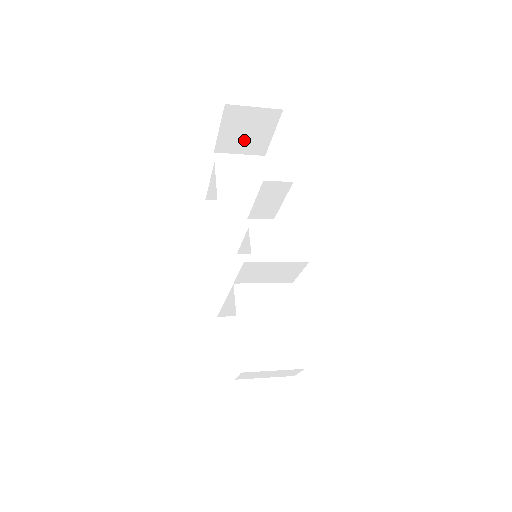
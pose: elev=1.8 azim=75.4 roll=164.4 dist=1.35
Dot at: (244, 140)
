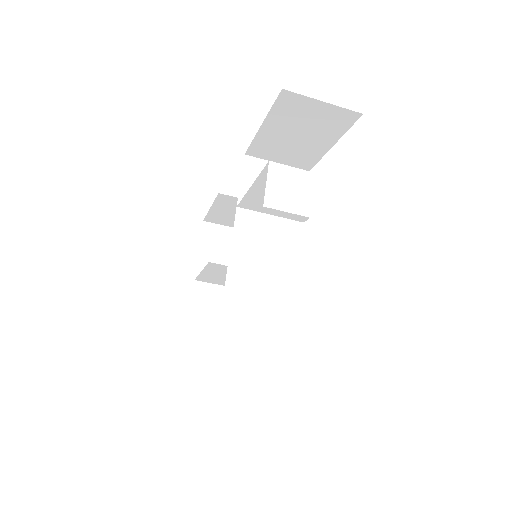
Dot at: occluded
